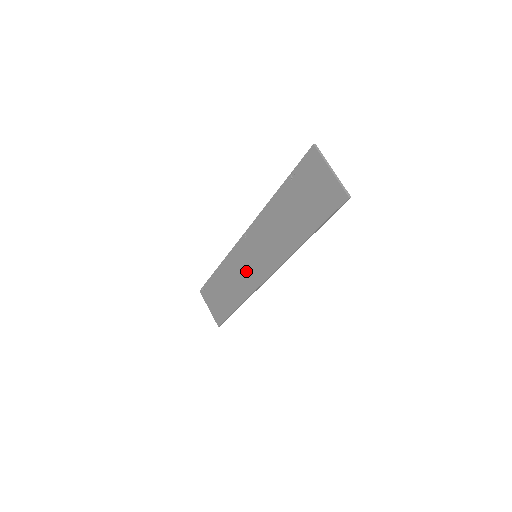
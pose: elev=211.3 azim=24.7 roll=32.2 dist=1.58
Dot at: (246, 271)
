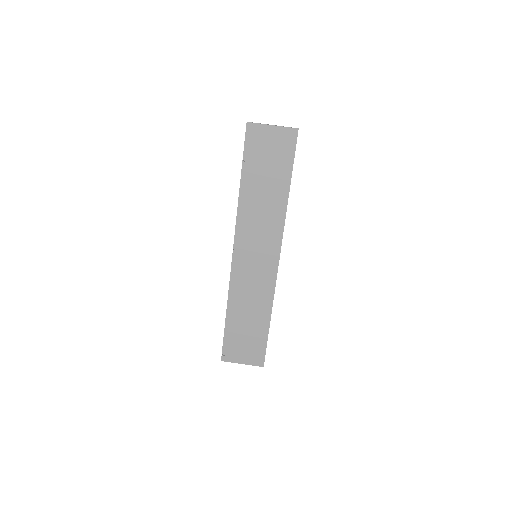
Dot at: (256, 279)
